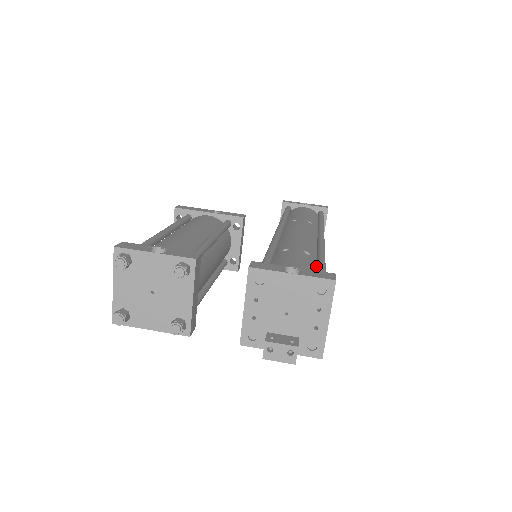
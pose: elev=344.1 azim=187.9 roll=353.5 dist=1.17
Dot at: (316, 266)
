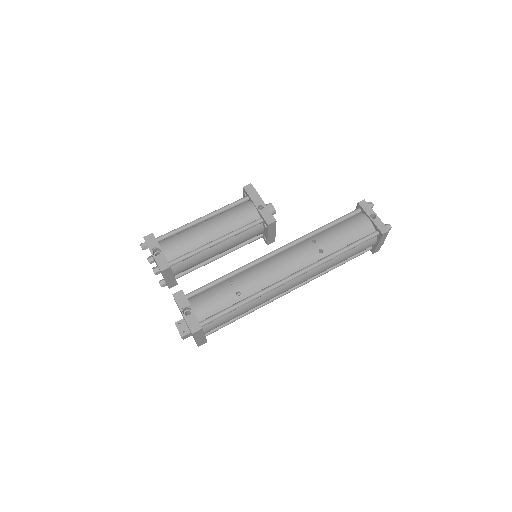
Dot at: (230, 307)
